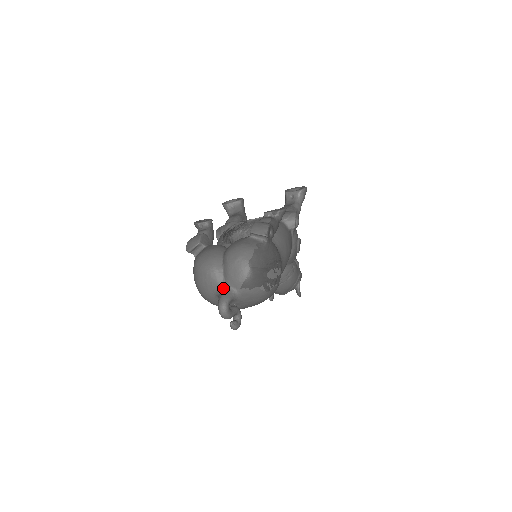
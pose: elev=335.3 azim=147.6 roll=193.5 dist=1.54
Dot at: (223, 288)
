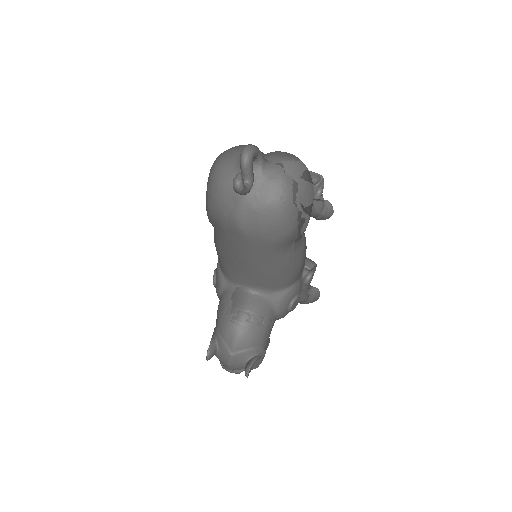
Dot at: occluded
